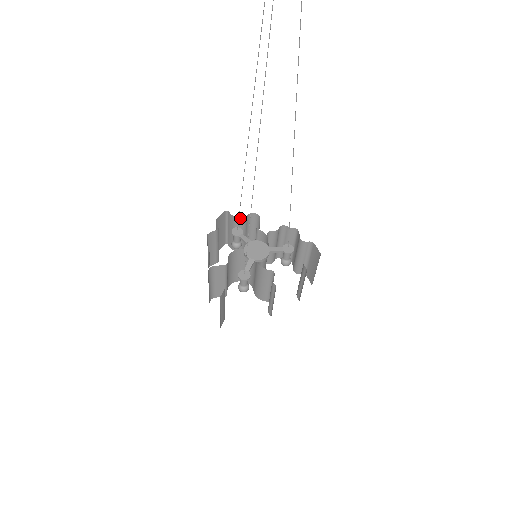
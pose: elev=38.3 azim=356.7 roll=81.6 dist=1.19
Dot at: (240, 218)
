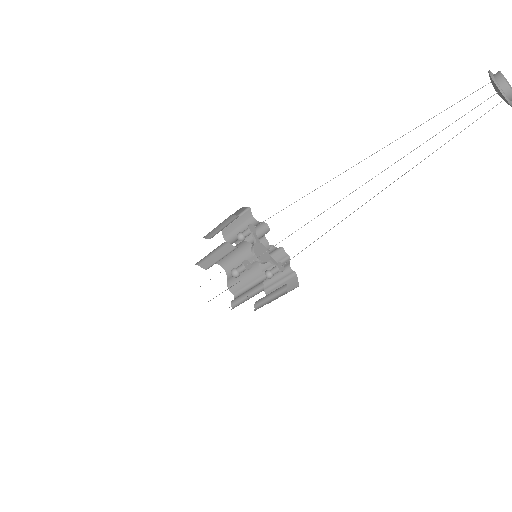
Dot at: occluded
